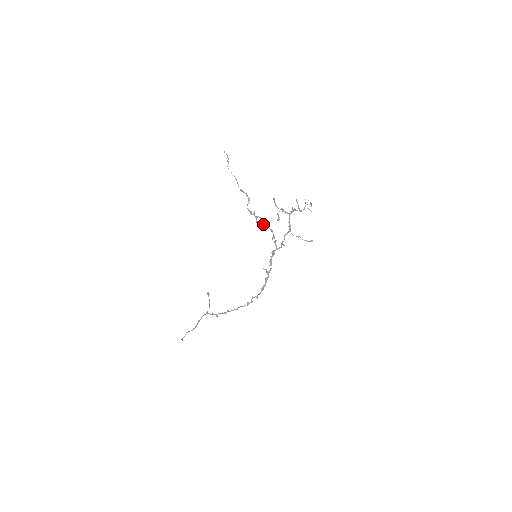
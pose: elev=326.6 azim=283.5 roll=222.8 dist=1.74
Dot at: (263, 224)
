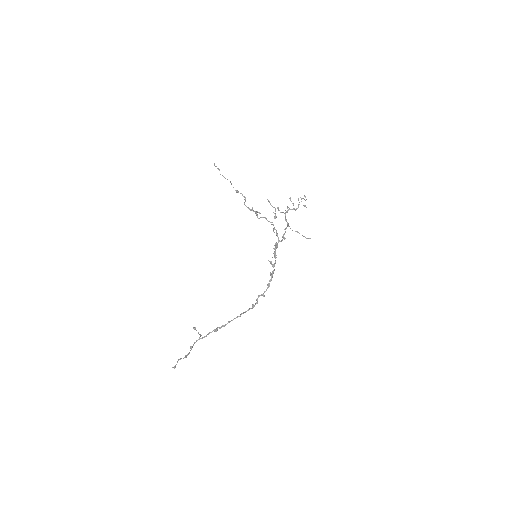
Dot at: (263, 217)
